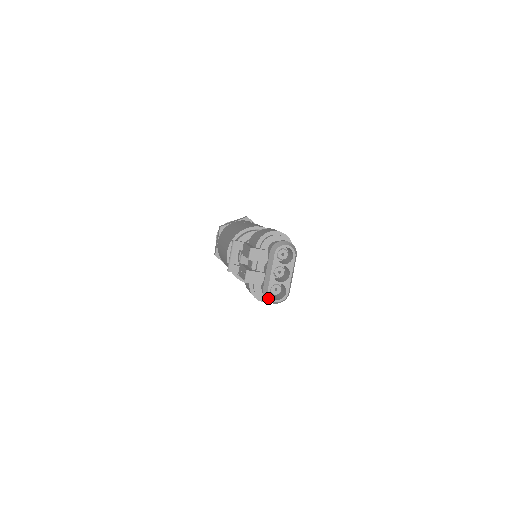
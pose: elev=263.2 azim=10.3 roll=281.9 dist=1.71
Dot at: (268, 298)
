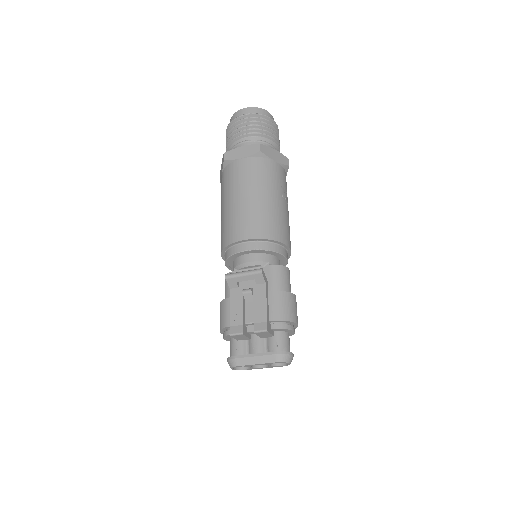
Dot at: (231, 365)
